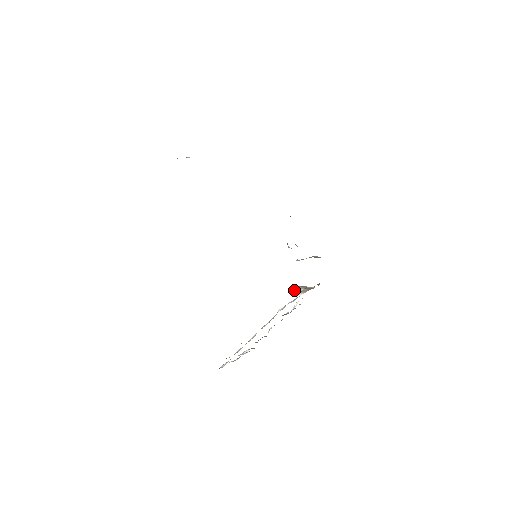
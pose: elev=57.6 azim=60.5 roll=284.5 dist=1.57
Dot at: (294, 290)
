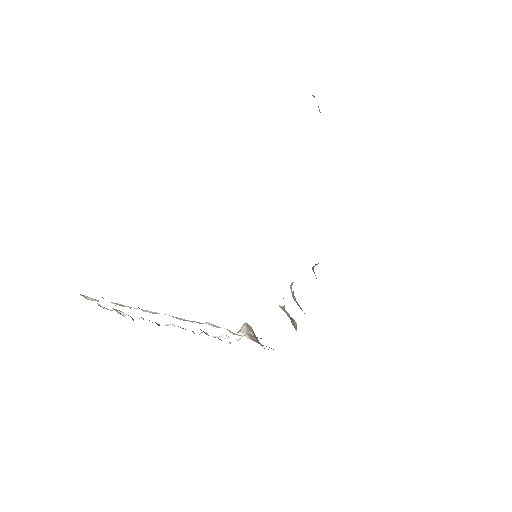
Dot at: (245, 325)
